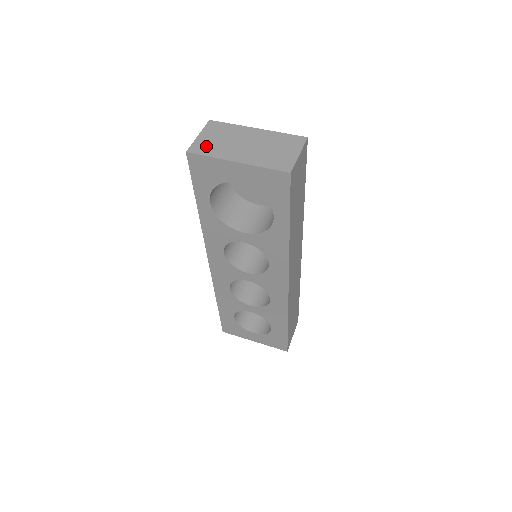
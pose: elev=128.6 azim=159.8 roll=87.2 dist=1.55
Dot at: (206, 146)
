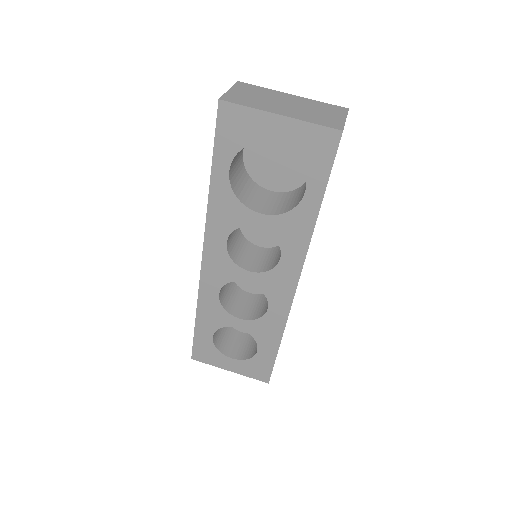
Dot at: (241, 98)
